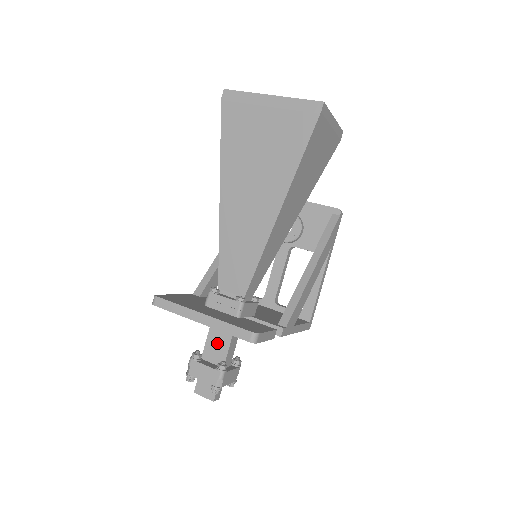
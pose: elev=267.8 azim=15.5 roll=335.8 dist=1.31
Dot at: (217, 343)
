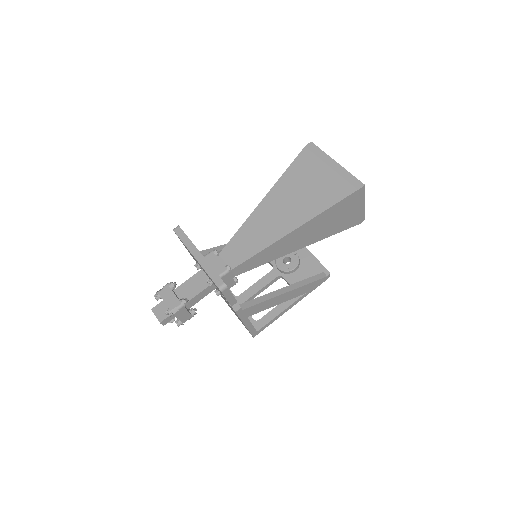
Dot at: (192, 287)
